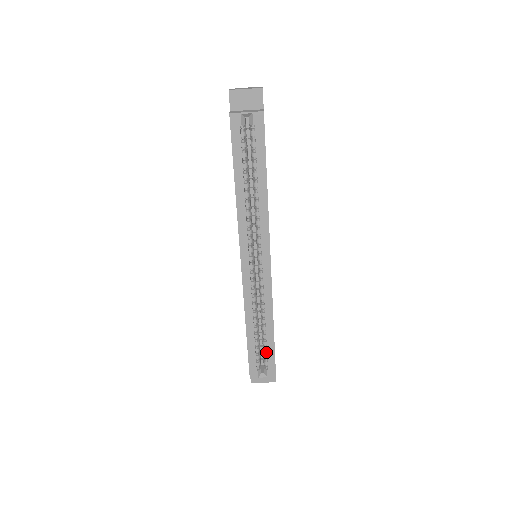
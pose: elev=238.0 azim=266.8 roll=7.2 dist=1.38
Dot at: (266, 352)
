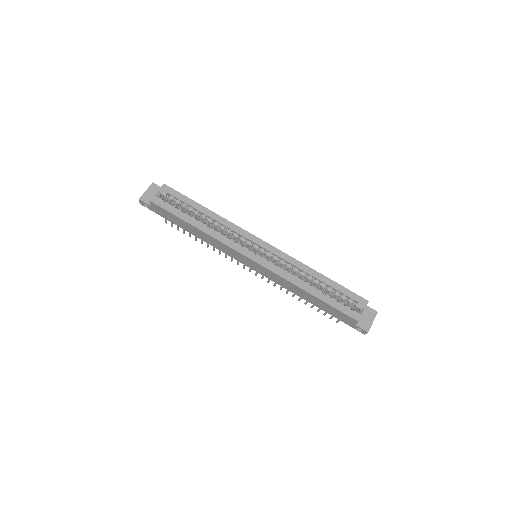
Dot at: (340, 294)
